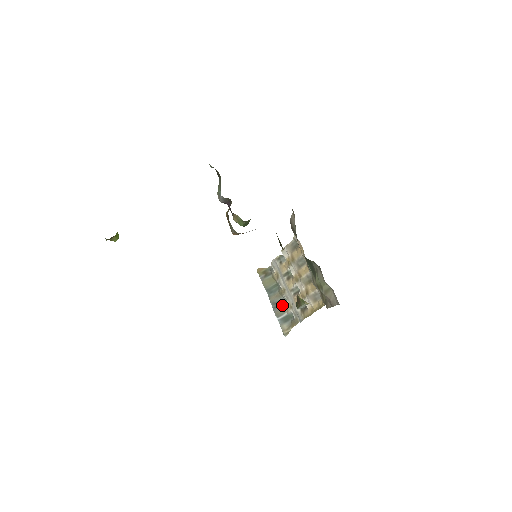
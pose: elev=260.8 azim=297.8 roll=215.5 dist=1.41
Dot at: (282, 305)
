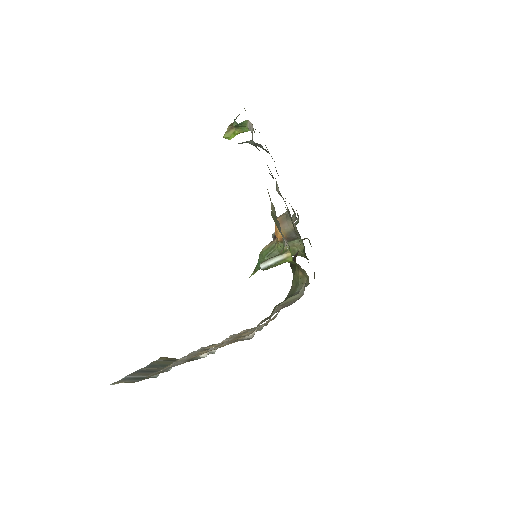
Dot at: (153, 372)
